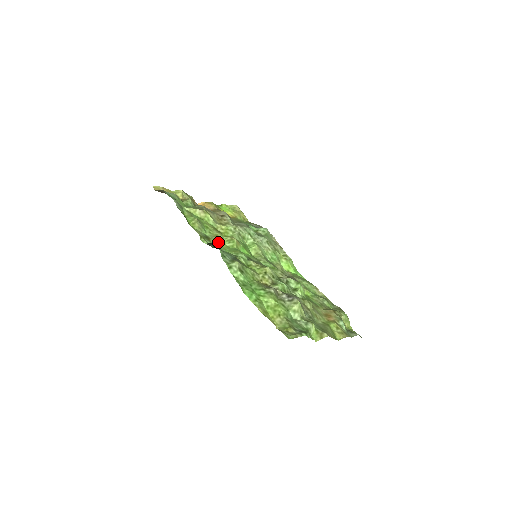
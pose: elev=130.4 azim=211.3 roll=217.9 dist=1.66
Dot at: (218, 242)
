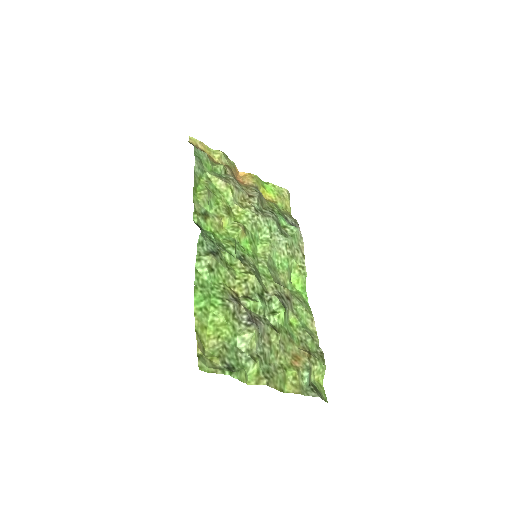
Dot at: (217, 224)
